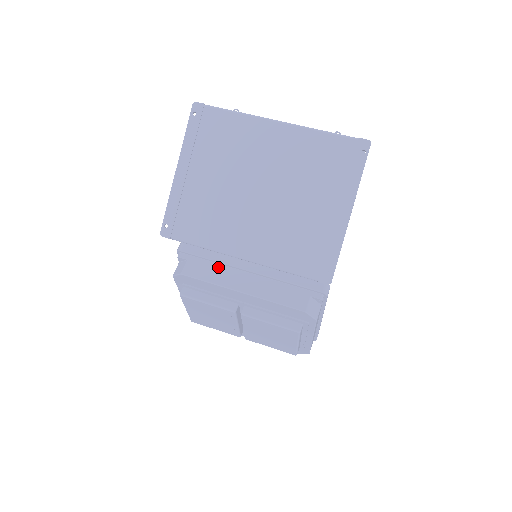
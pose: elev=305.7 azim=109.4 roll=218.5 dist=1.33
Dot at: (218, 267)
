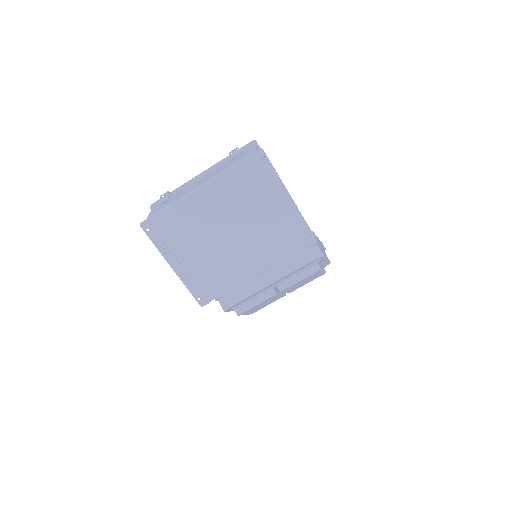
Dot at: (243, 283)
